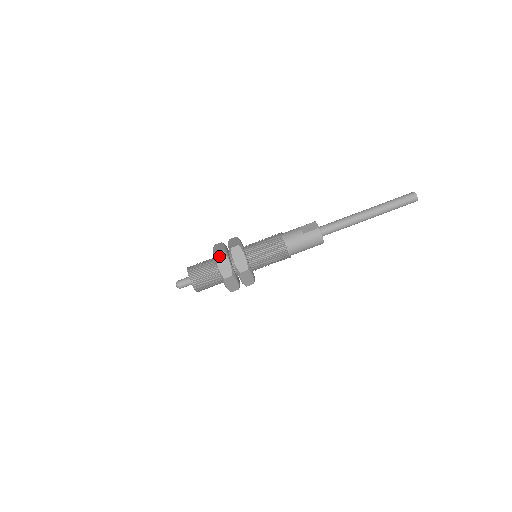
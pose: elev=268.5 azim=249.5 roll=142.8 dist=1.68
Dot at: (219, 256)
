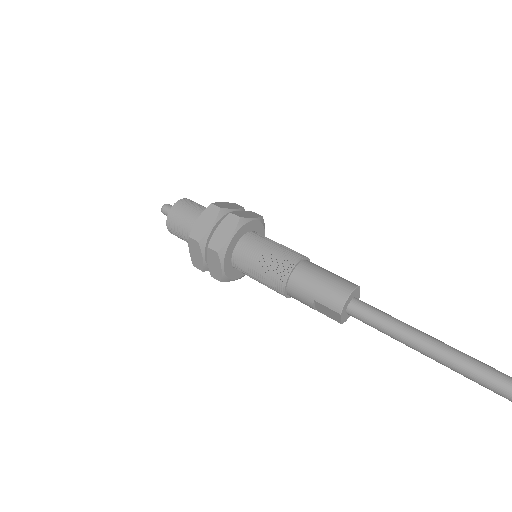
Dot at: (235, 204)
